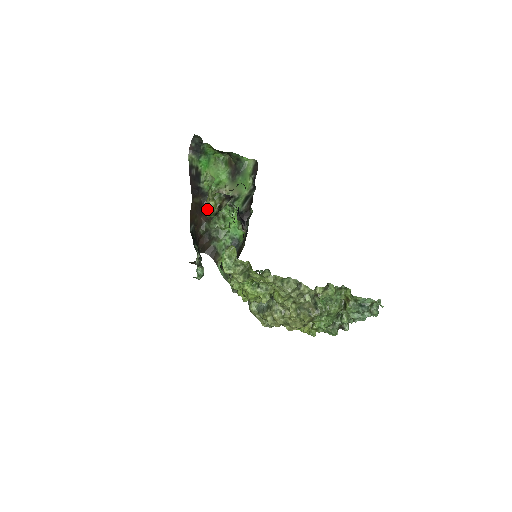
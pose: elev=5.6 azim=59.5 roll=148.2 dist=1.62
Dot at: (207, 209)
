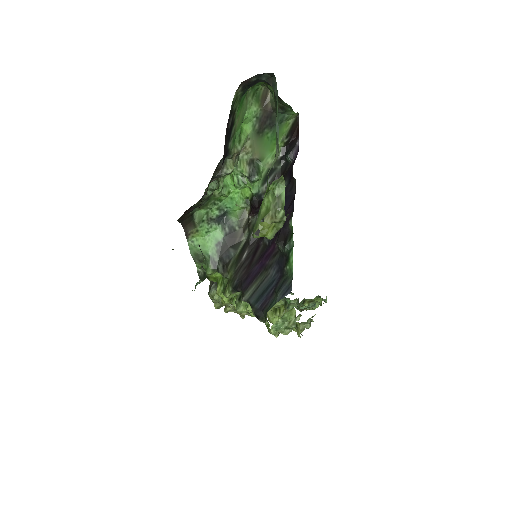
Dot at: (261, 230)
